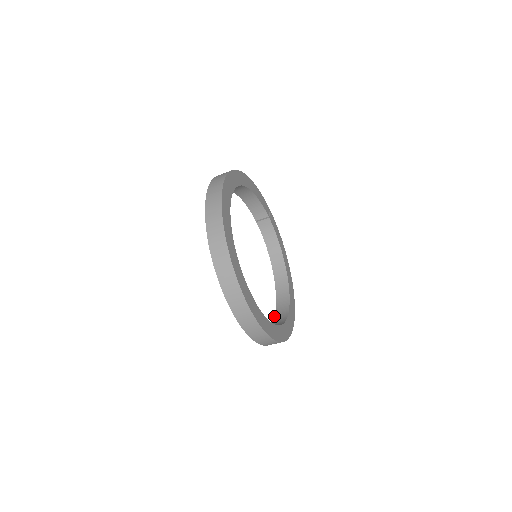
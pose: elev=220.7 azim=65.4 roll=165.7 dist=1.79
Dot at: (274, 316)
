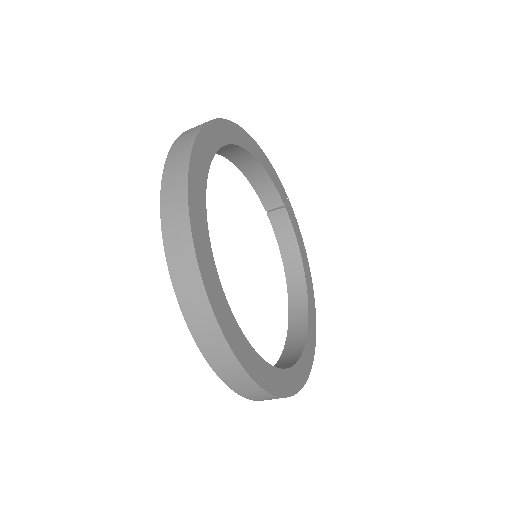
Dot at: occluded
